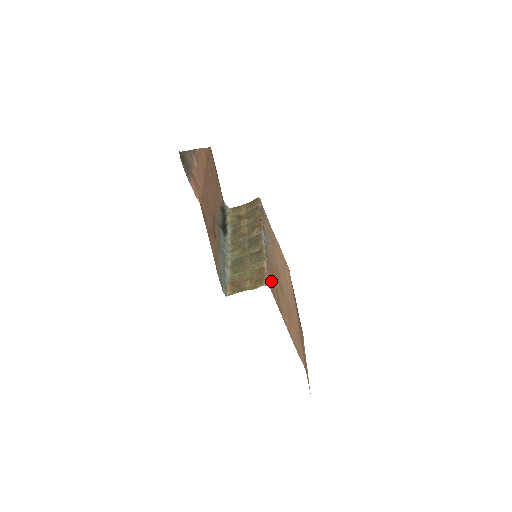
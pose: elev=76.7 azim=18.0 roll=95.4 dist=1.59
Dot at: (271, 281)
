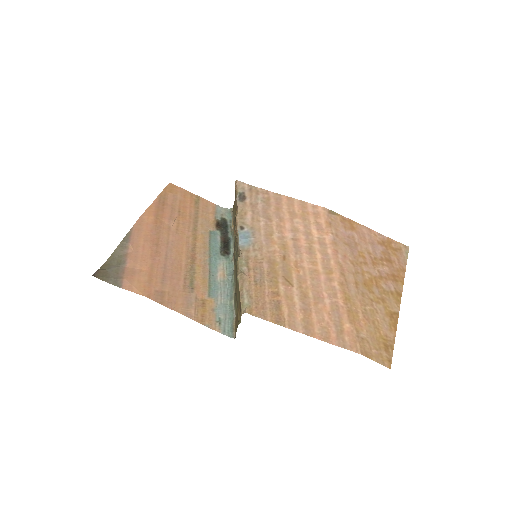
Dot at: (253, 296)
